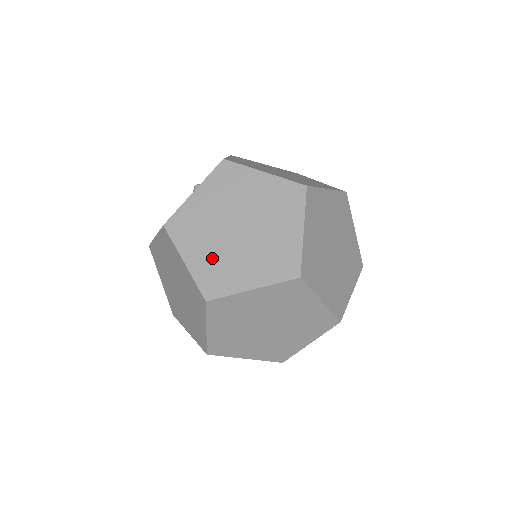
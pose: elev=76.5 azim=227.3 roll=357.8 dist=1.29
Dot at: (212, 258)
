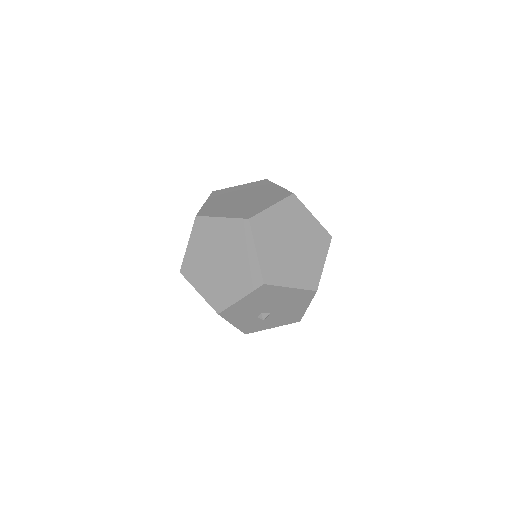
Dot at: (218, 204)
